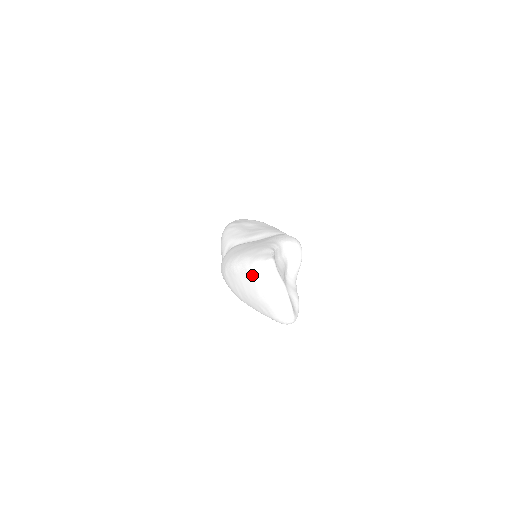
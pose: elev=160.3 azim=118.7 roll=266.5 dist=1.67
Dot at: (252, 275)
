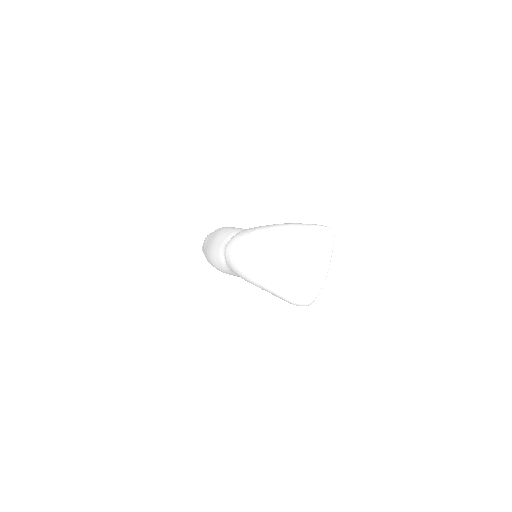
Dot at: (304, 236)
